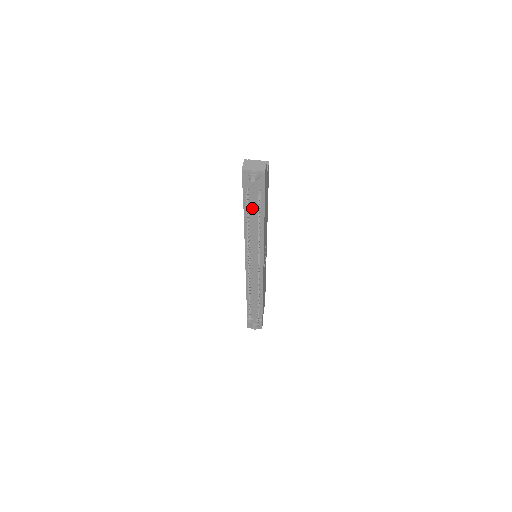
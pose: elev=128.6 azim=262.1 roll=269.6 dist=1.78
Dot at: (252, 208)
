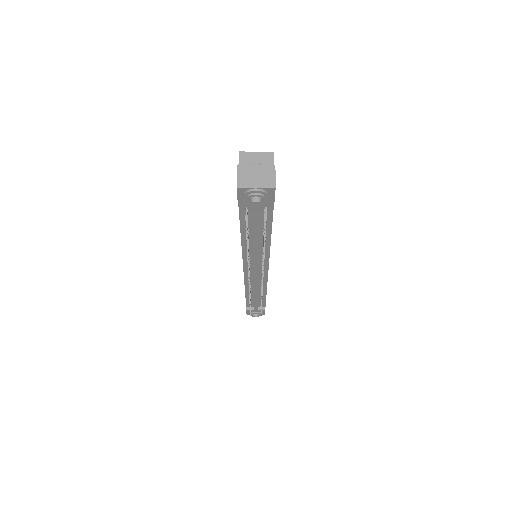
Dot at: (253, 225)
